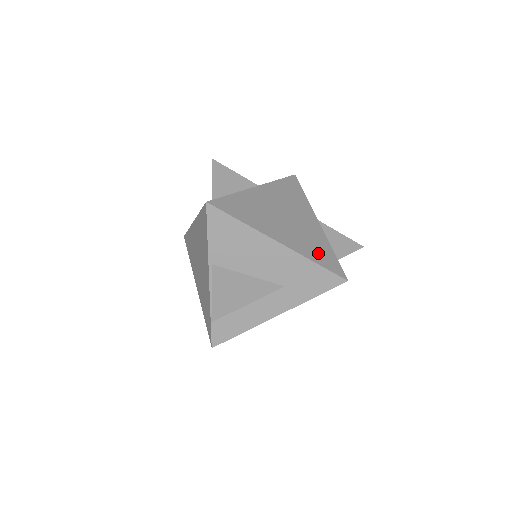
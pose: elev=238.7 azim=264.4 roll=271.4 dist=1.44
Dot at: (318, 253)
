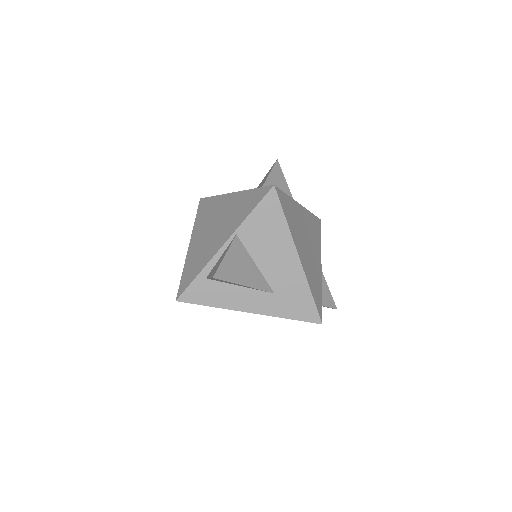
Dot at: (315, 287)
